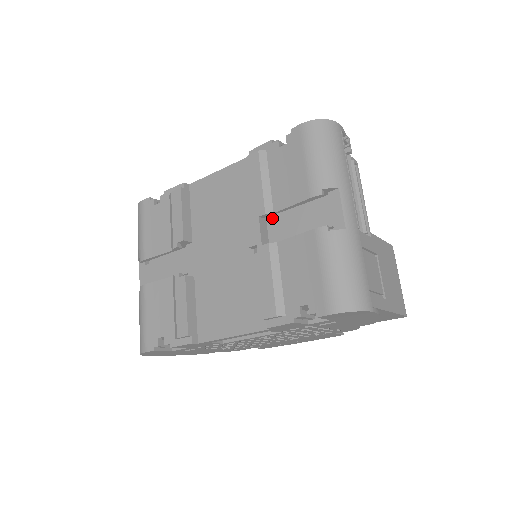
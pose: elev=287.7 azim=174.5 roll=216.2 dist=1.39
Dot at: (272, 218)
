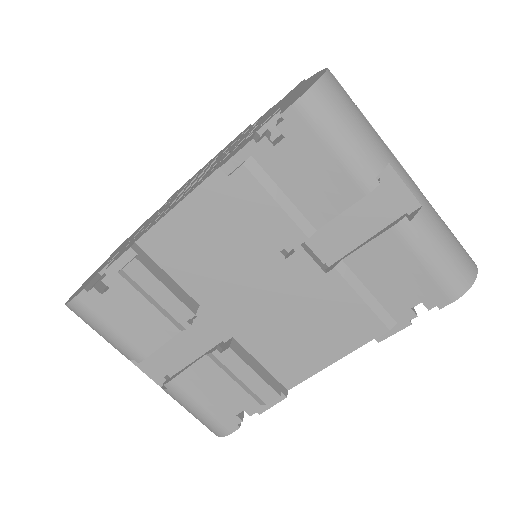
Dot at: occluded
